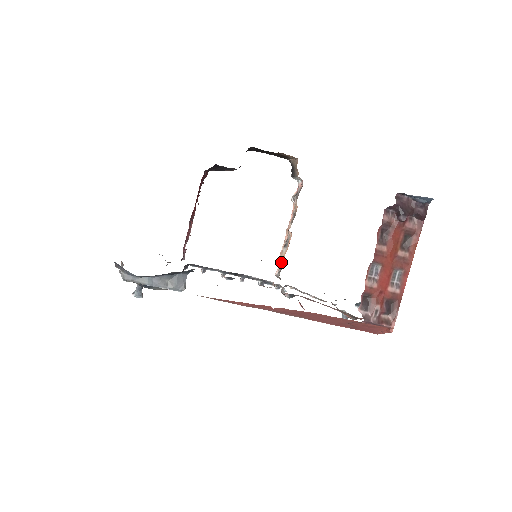
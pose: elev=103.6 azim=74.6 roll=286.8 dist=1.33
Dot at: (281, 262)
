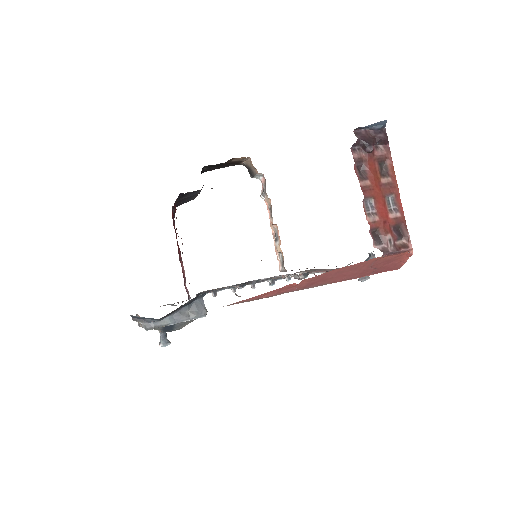
Dot at: (279, 257)
